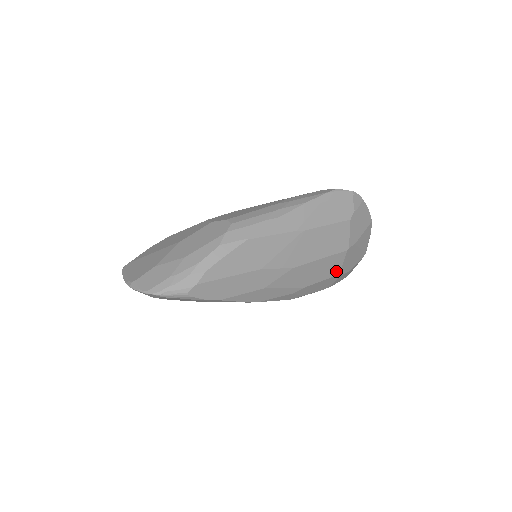
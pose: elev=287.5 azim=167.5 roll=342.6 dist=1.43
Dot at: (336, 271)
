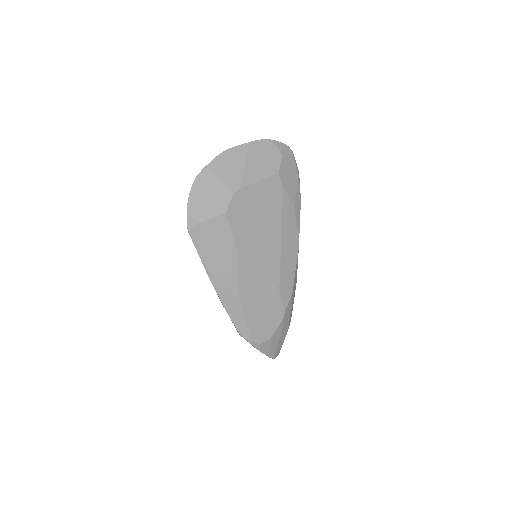
Dot at: occluded
